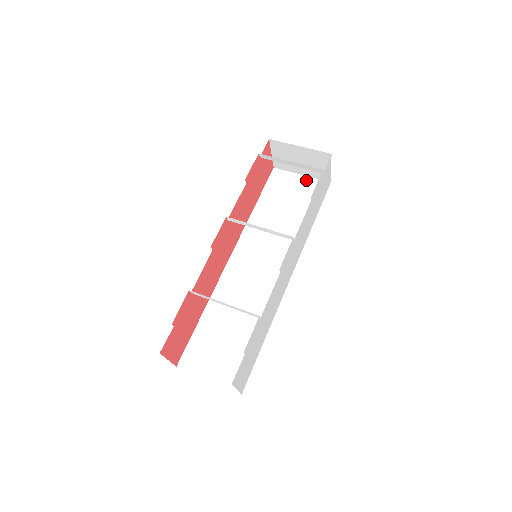
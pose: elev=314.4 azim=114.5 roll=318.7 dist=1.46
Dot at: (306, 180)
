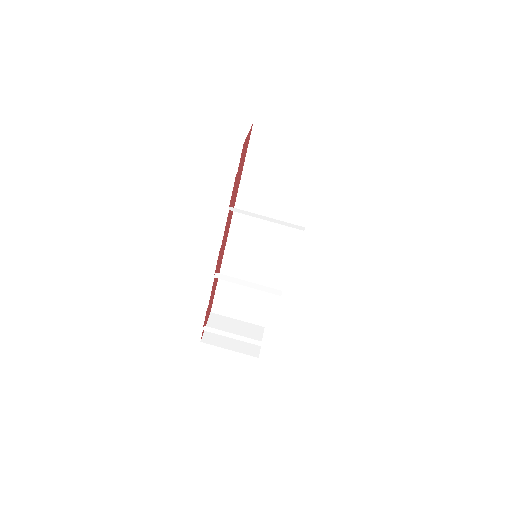
Dot at: (297, 141)
